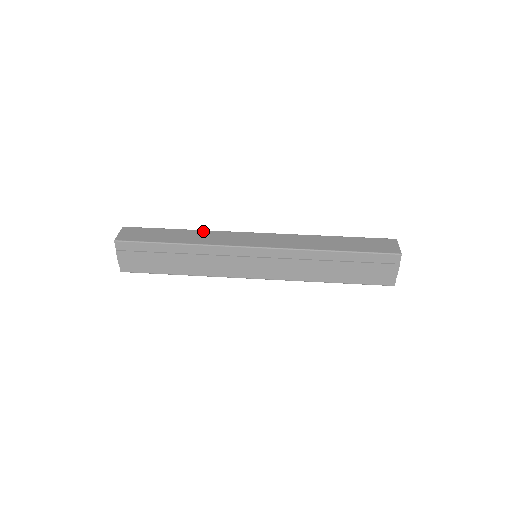
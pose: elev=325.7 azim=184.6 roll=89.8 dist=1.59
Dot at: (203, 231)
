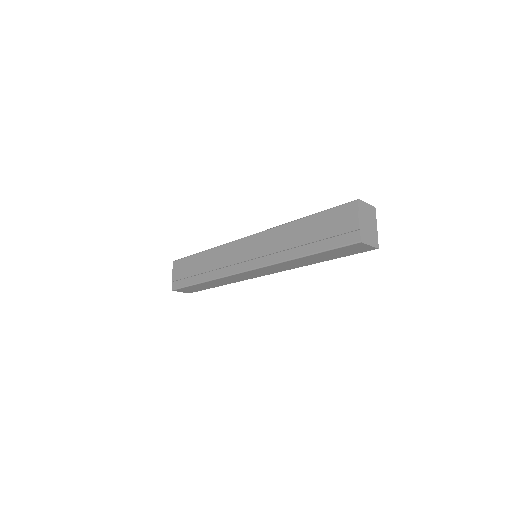
Dot at: occluded
